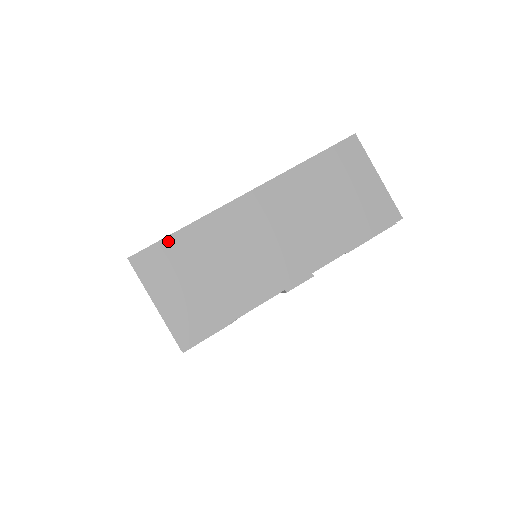
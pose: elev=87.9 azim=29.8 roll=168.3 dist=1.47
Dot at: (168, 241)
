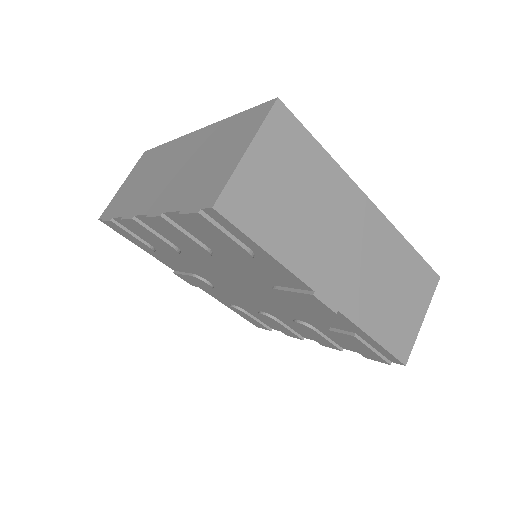
Dot at: (309, 138)
